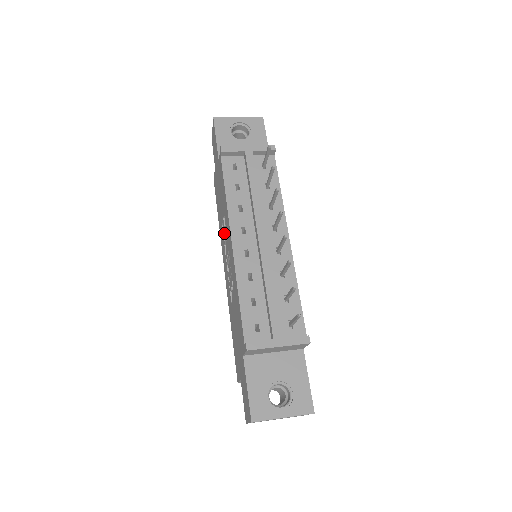
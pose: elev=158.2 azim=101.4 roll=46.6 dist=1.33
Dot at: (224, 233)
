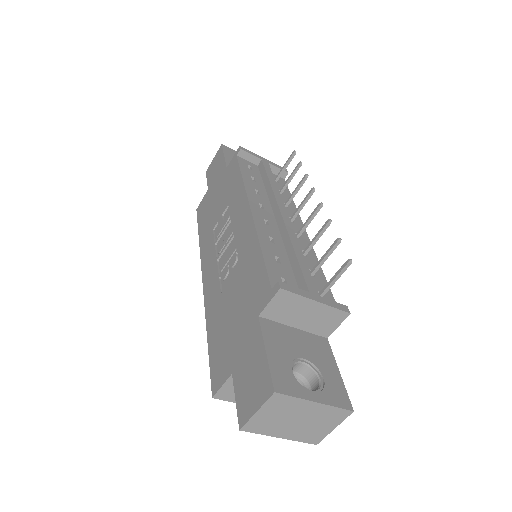
Dot at: (220, 228)
